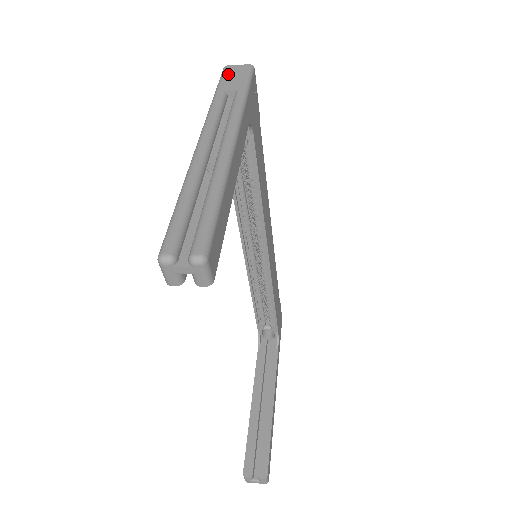
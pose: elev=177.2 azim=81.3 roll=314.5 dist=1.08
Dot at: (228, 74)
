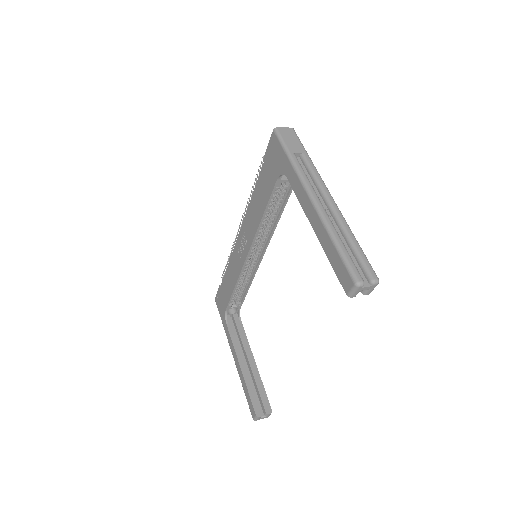
Dot at: (285, 136)
